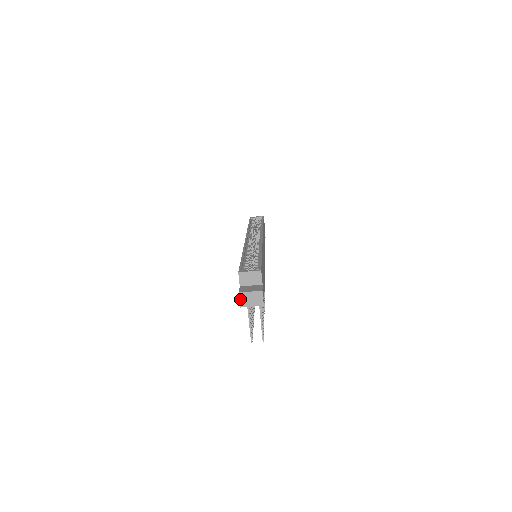
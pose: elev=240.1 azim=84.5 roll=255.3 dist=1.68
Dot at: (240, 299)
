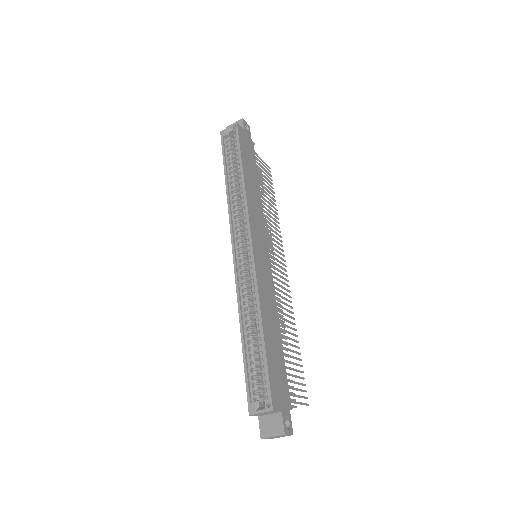
Dot at: occluded
